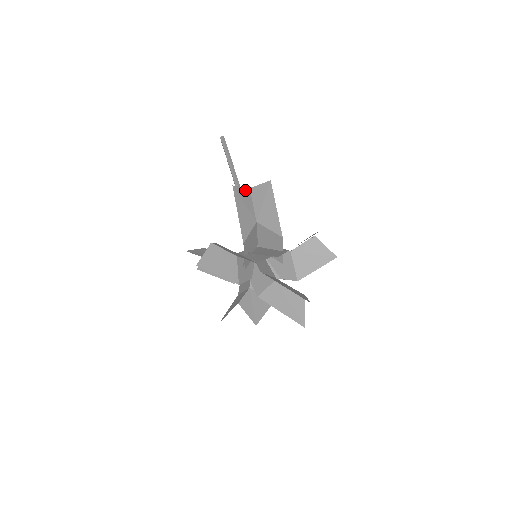
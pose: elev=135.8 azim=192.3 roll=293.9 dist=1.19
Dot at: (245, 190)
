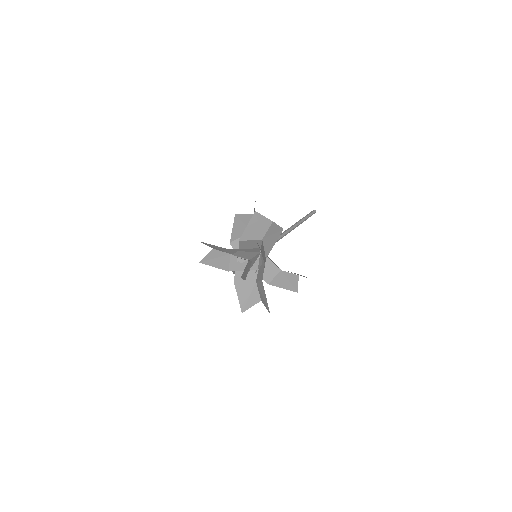
Dot at: (248, 215)
